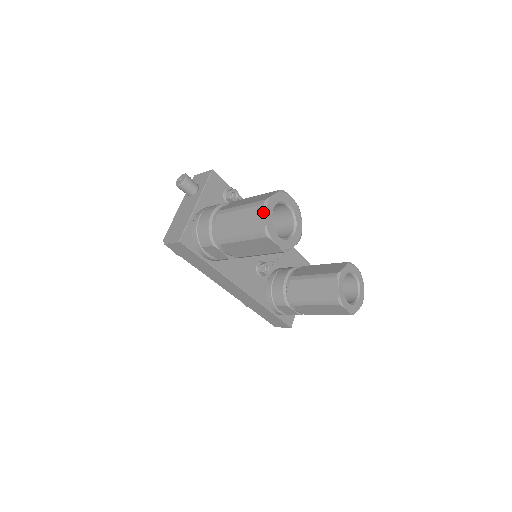
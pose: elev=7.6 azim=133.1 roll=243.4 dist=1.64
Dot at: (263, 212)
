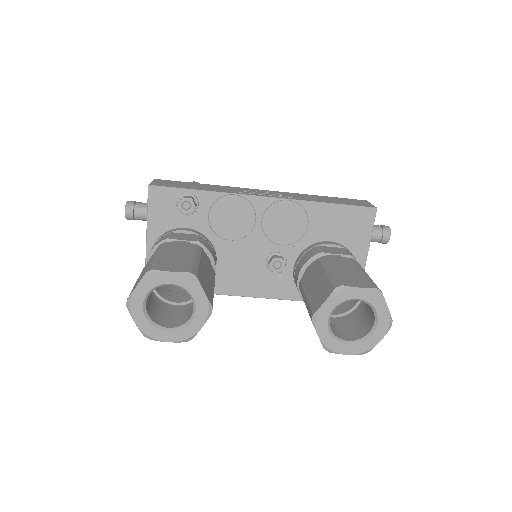
Dot at: (131, 315)
